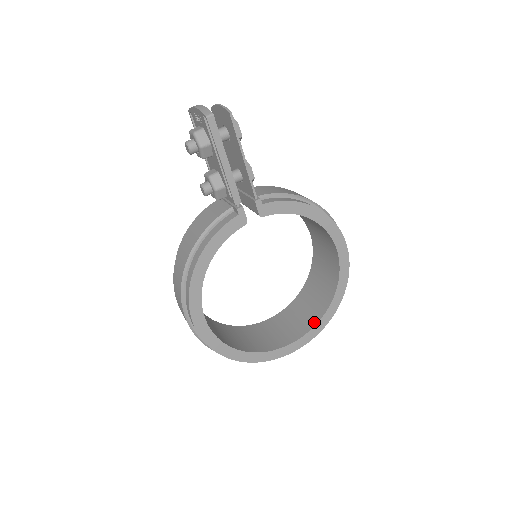
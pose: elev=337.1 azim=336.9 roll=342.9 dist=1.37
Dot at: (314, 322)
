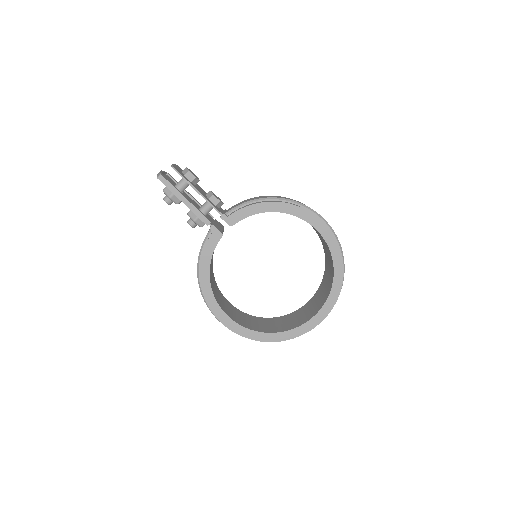
Dot at: (328, 292)
